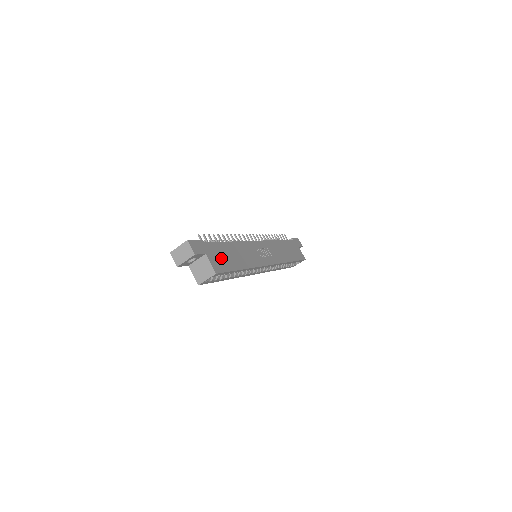
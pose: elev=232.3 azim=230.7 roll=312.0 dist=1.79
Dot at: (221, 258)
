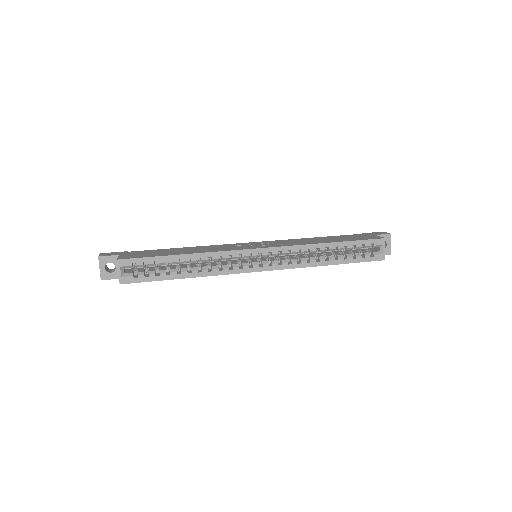
Dot at: (145, 254)
